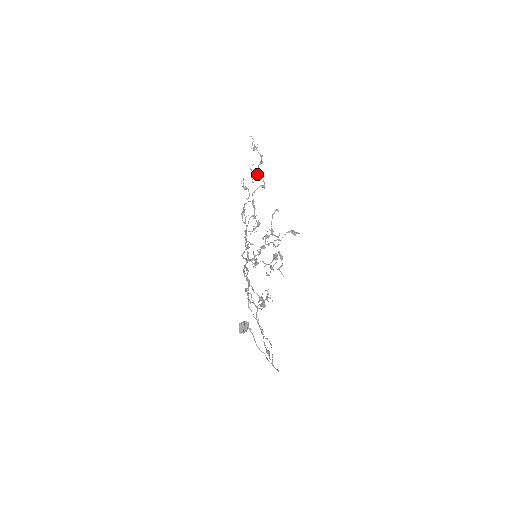
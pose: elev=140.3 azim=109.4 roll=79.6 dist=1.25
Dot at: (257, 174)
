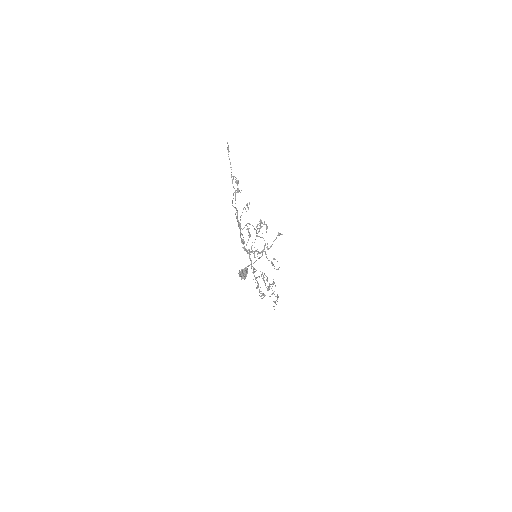
Dot at: occluded
